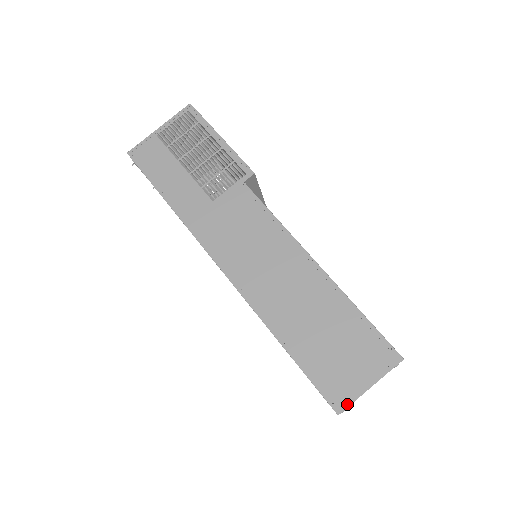
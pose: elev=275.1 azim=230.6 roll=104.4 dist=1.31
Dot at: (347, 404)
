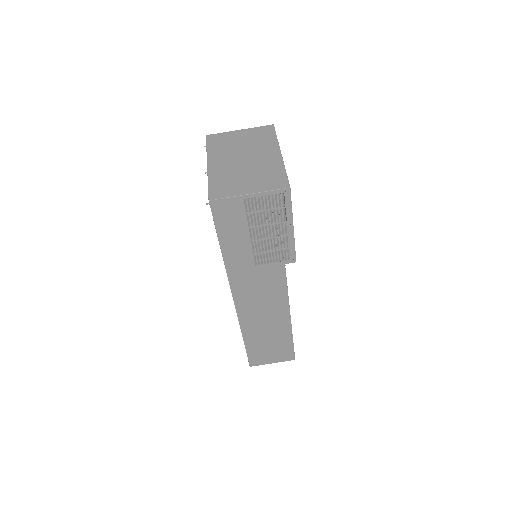
Dot at: (257, 365)
